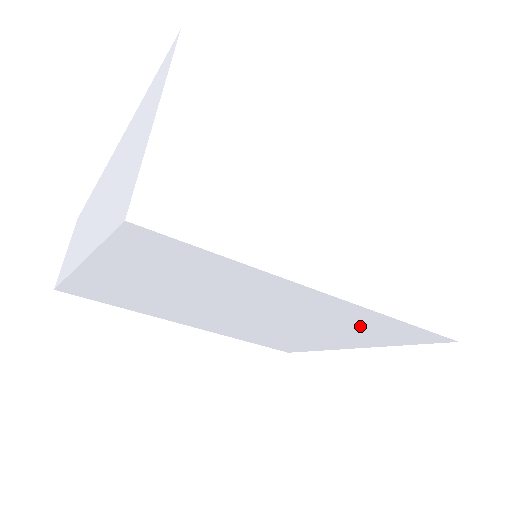
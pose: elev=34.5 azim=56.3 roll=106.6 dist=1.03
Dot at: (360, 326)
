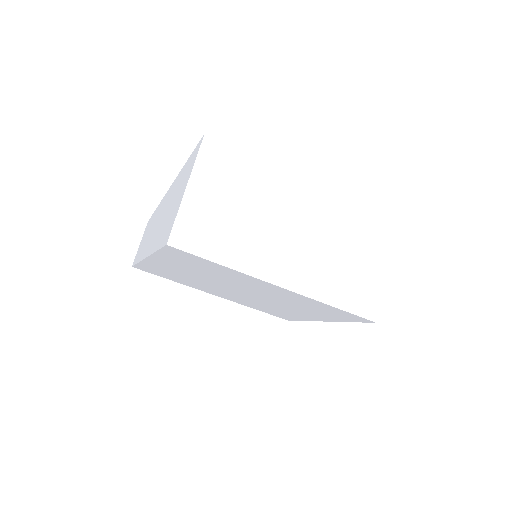
Dot at: (314, 307)
